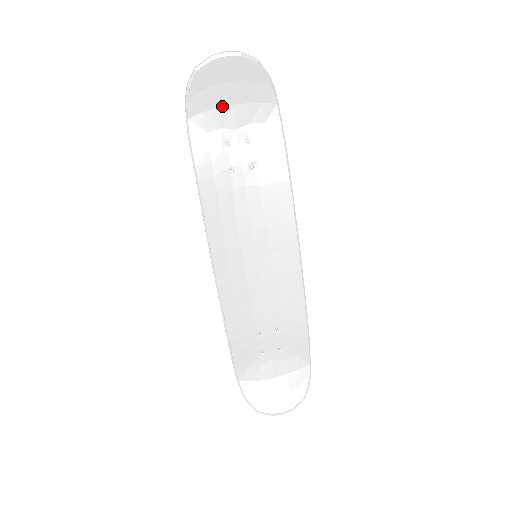
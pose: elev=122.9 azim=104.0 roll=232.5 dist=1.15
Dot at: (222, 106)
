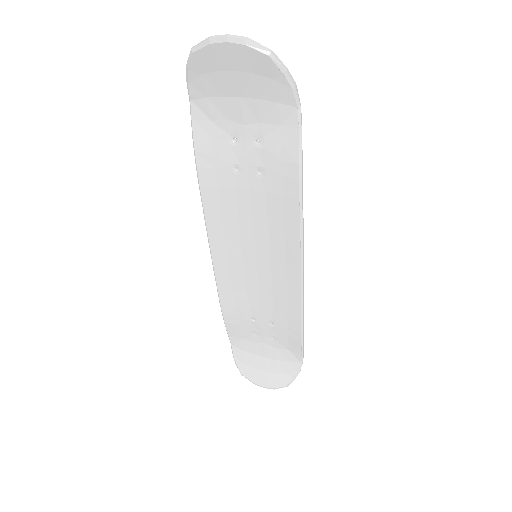
Dot at: (228, 96)
